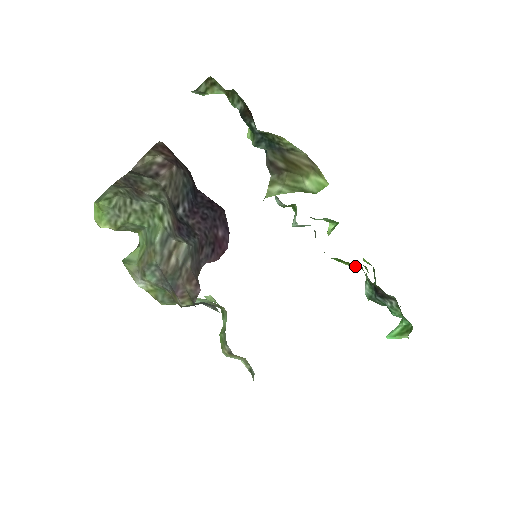
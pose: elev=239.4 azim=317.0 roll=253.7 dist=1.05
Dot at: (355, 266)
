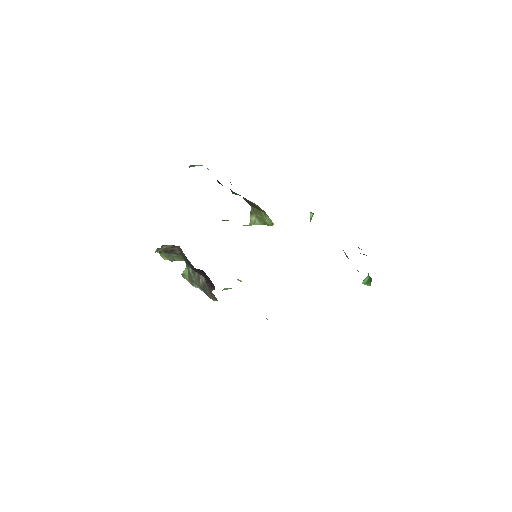
Dot at: occluded
